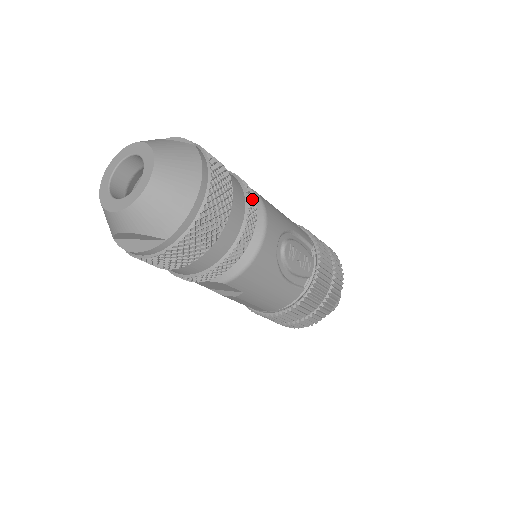
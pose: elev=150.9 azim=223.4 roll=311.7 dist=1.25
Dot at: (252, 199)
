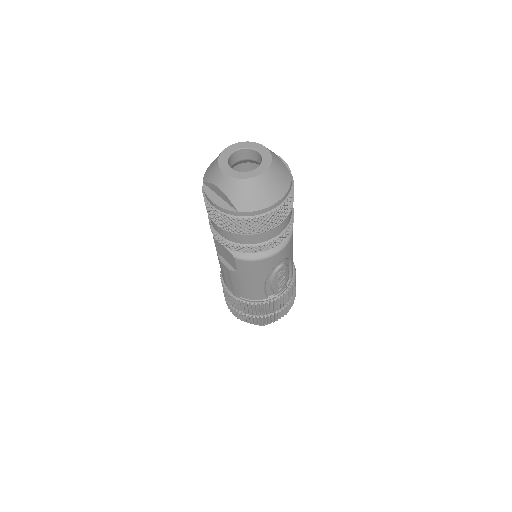
Dot at: (291, 227)
